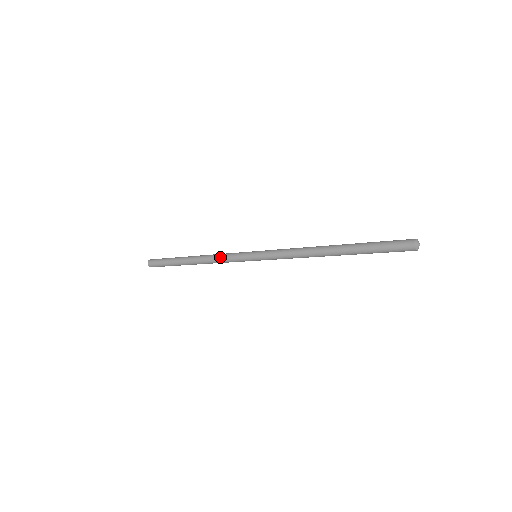
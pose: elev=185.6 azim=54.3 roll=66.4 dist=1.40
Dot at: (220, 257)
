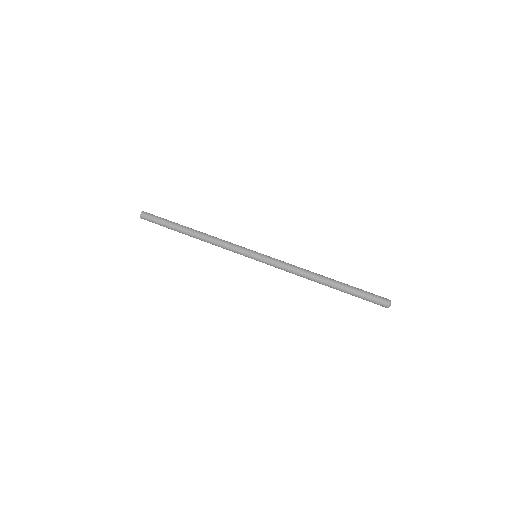
Dot at: (222, 244)
